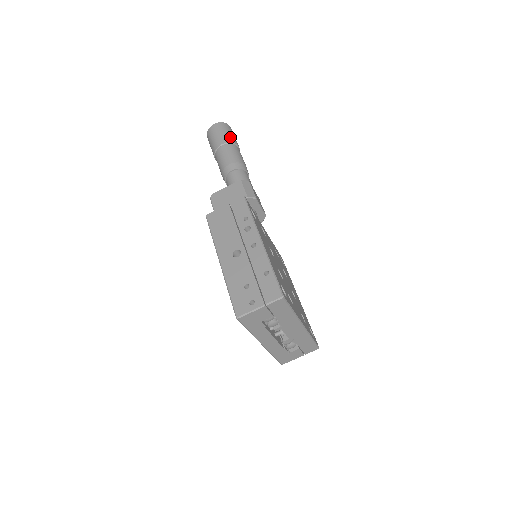
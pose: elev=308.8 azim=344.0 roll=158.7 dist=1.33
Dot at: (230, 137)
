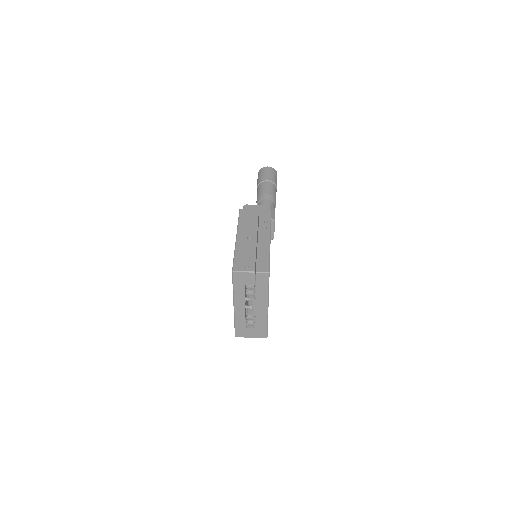
Dot at: (275, 179)
